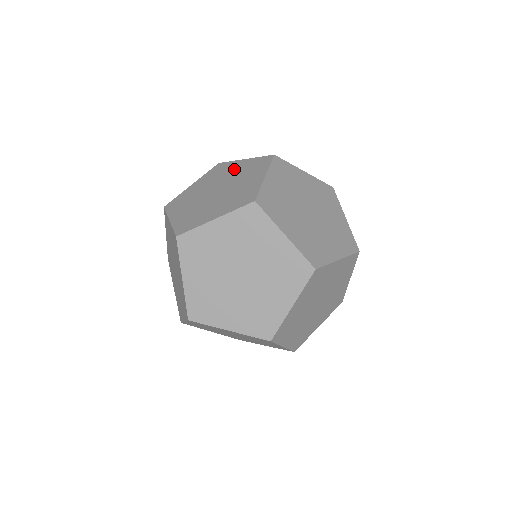
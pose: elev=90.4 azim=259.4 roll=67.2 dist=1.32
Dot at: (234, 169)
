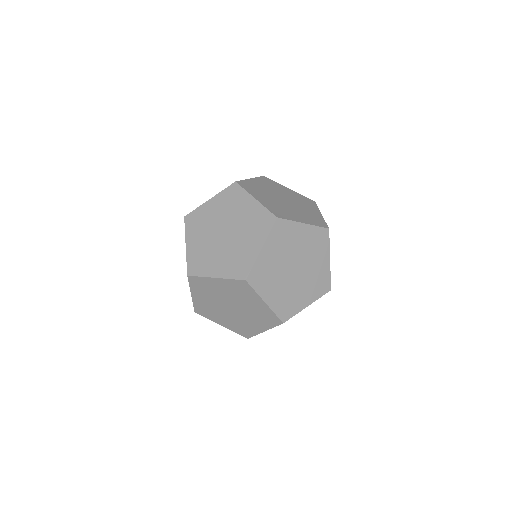
Dot at: (244, 209)
